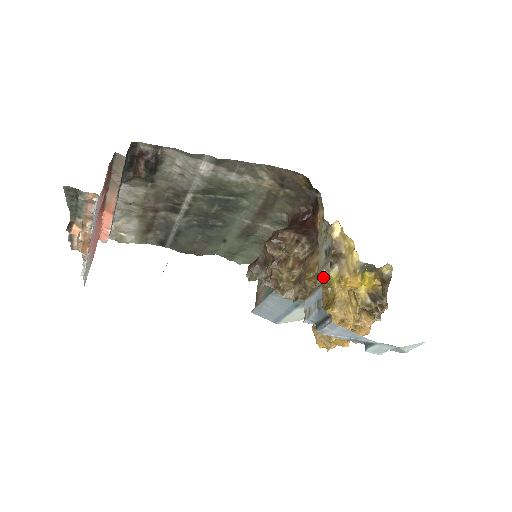
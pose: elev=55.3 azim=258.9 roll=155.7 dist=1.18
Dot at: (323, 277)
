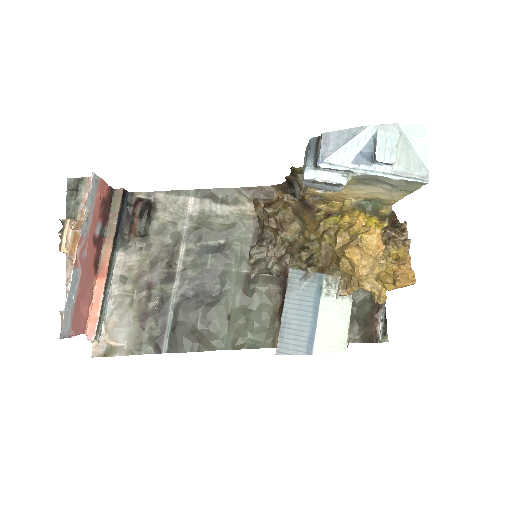
Dot at: occluded
